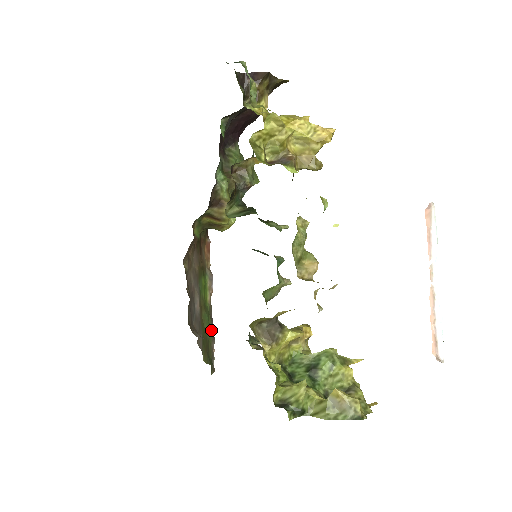
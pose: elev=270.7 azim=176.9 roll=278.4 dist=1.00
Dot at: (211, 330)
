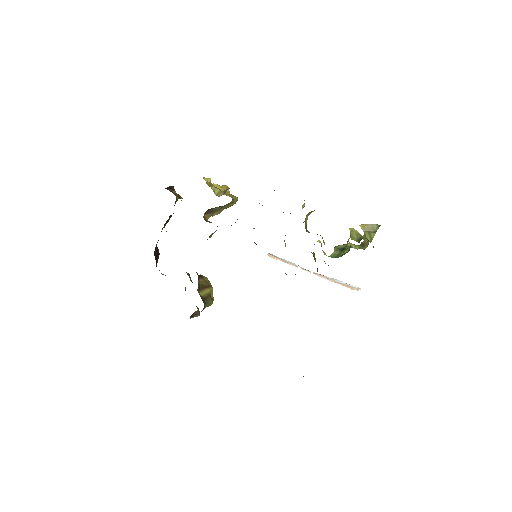
Dot at: occluded
